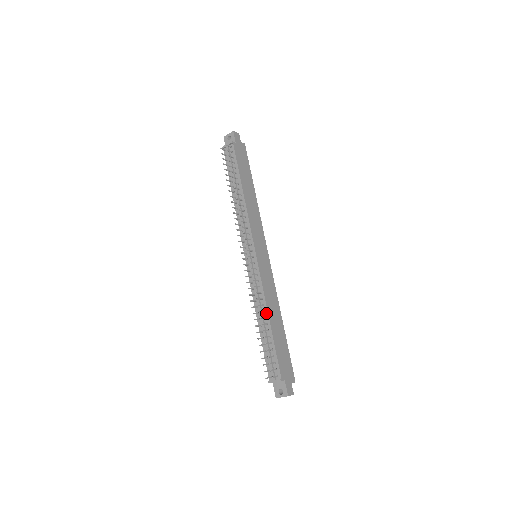
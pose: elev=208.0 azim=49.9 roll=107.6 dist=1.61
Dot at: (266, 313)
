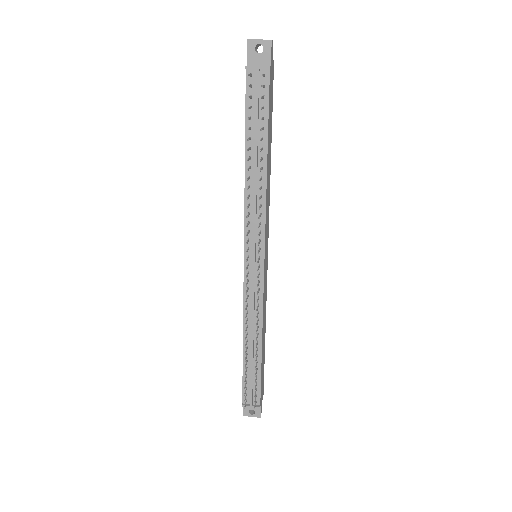
Dot at: (259, 337)
